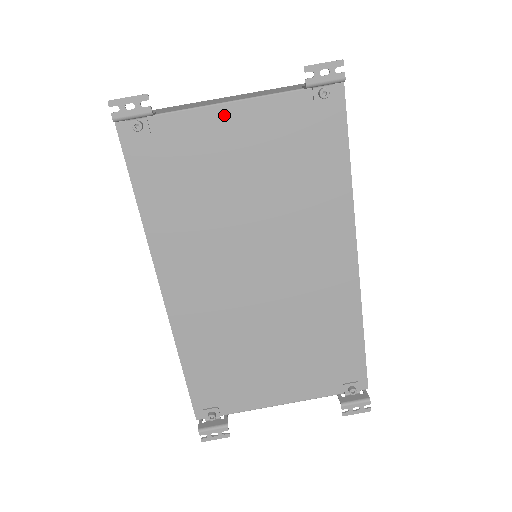
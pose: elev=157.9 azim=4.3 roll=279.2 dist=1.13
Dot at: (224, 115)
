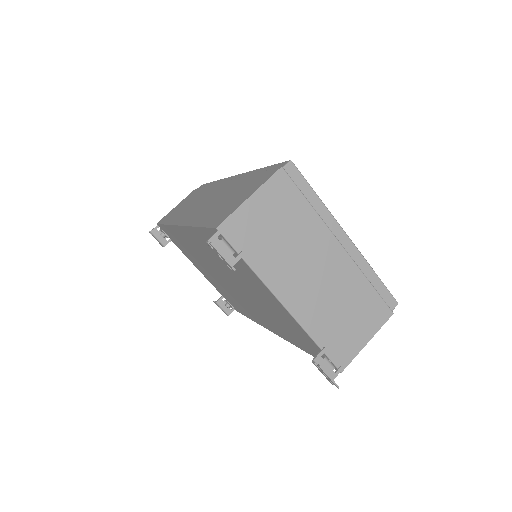
Dot at: (275, 299)
